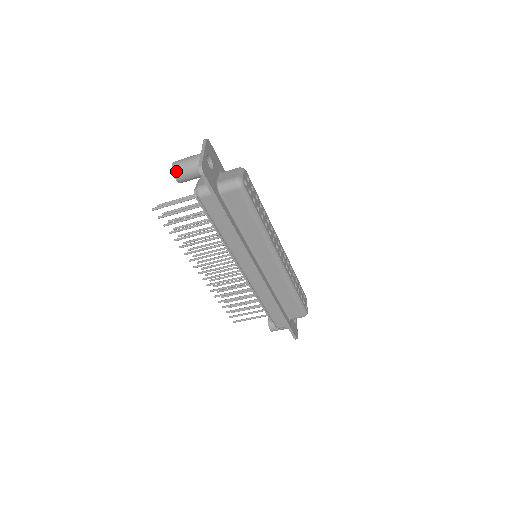
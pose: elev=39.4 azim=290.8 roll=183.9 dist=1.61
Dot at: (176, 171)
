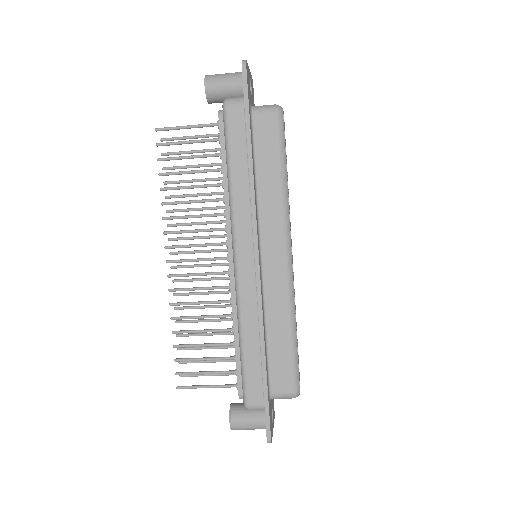
Dot at: (209, 77)
